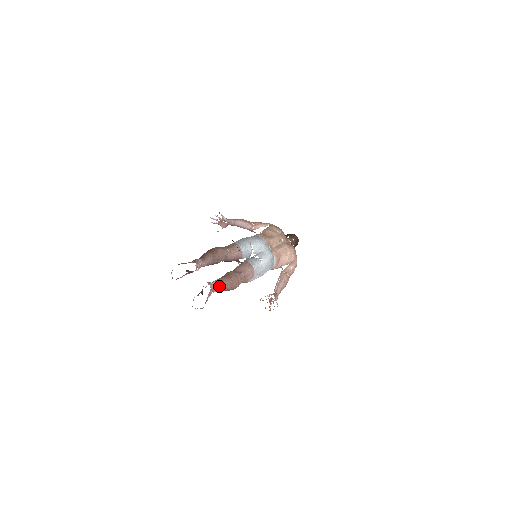
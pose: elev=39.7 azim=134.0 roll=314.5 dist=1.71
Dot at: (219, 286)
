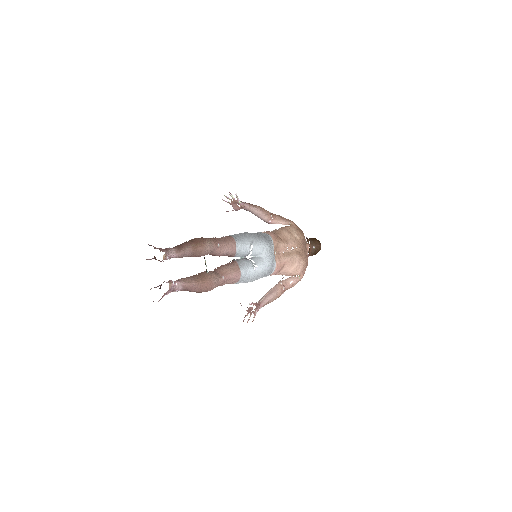
Dot at: (183, 287)
